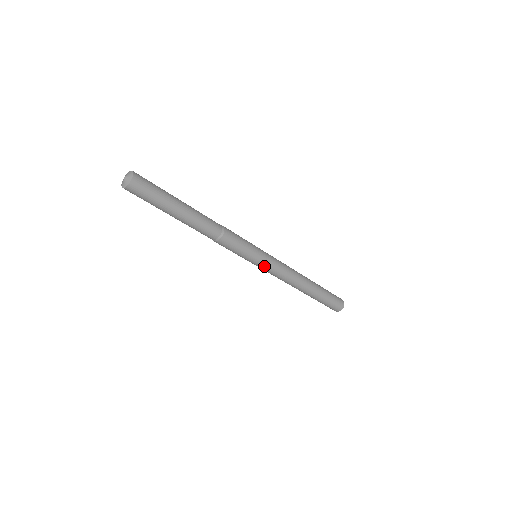
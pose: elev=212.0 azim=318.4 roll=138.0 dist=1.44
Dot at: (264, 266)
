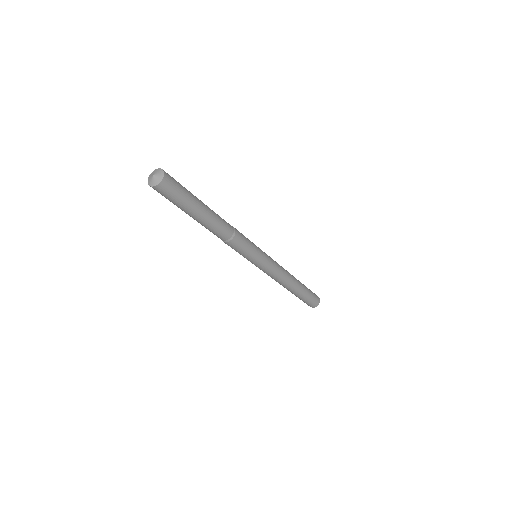
Dot at: (265, 264)
